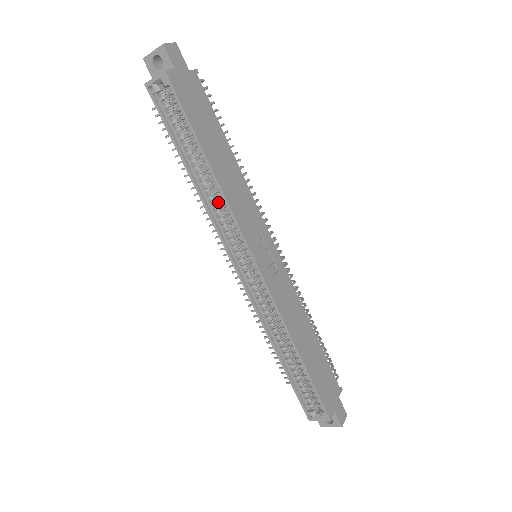
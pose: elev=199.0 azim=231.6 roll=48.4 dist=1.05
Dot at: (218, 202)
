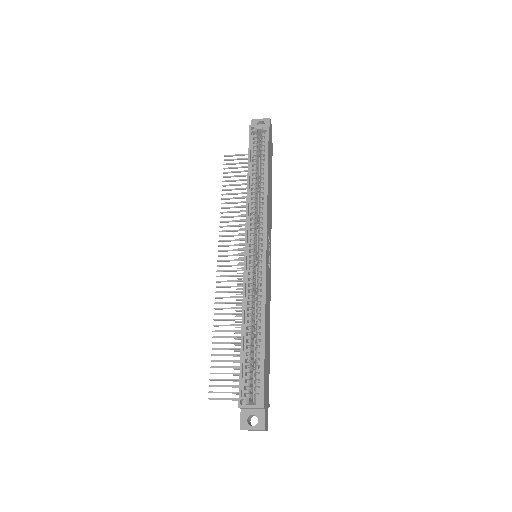
Dot at: occluded
